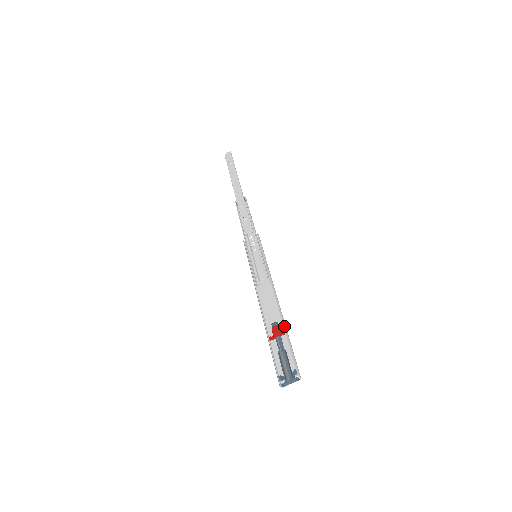
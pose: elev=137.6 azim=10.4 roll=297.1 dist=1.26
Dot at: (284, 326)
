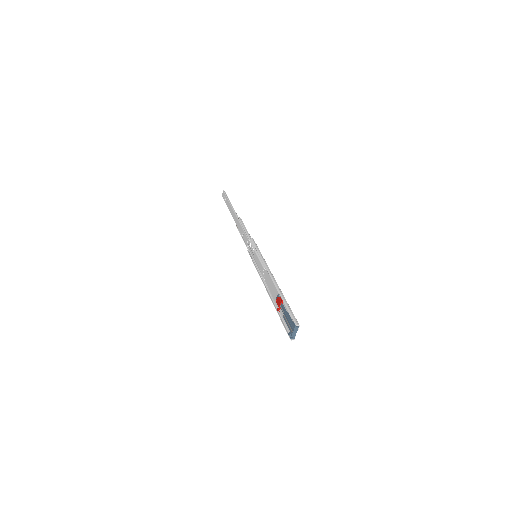
Dot at: (280, 295)
